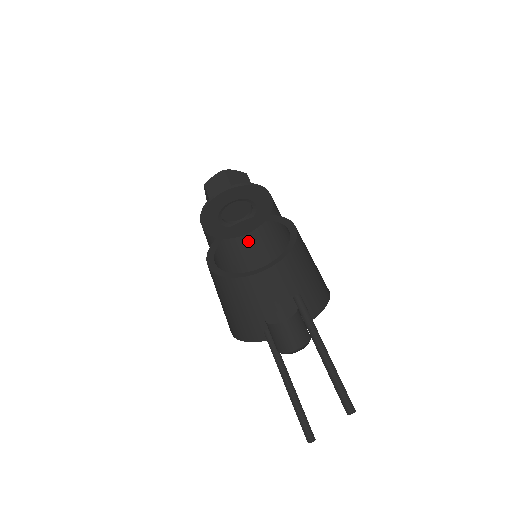
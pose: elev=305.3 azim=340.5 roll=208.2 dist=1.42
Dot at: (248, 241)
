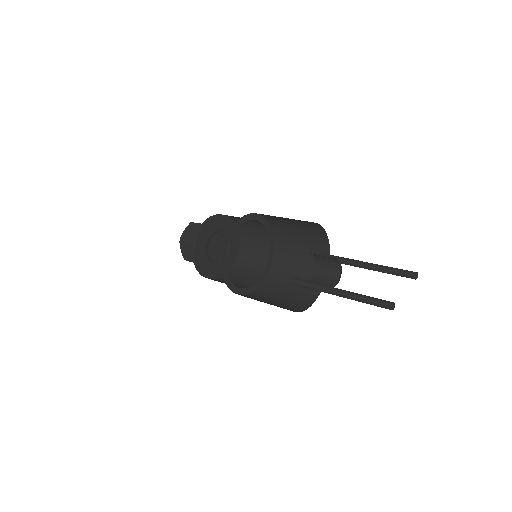
Dot at: occluded
